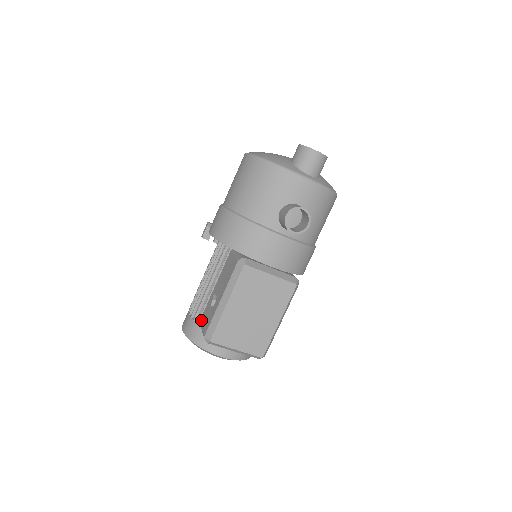
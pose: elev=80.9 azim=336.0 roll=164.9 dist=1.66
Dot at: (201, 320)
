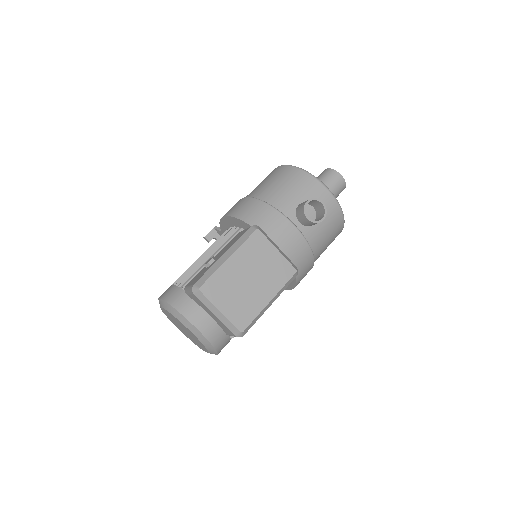
Dot at: (188, 284)
